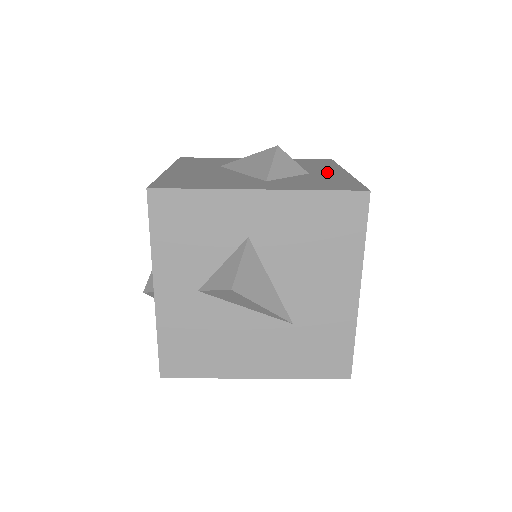
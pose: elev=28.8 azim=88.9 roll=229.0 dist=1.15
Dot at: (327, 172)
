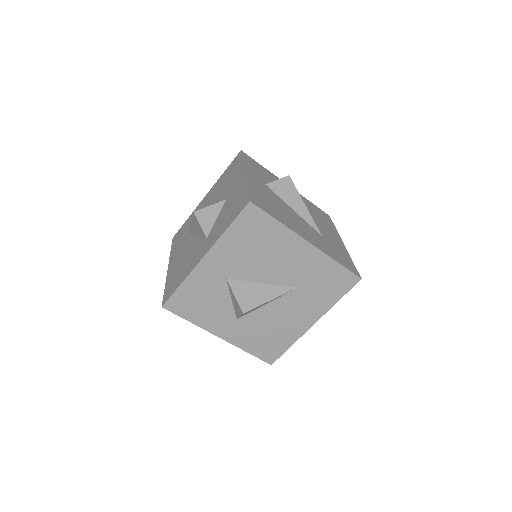
Dot at: (235, 186)
